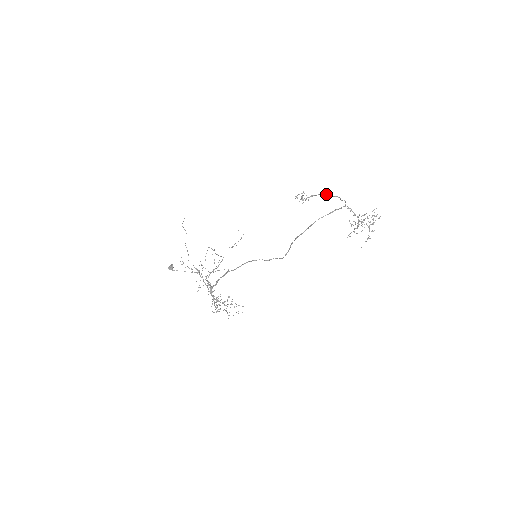
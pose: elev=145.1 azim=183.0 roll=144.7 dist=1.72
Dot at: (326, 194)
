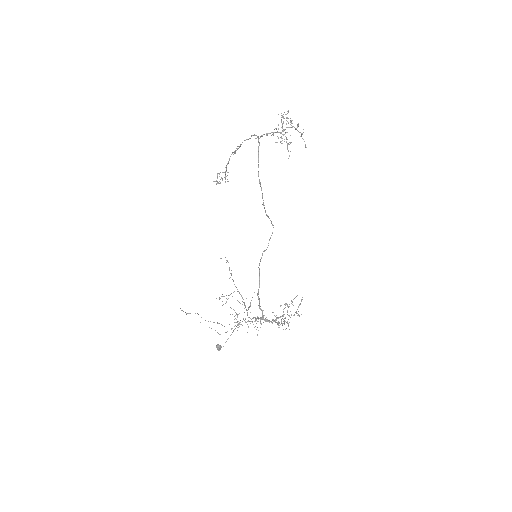
Dot at: occluded
